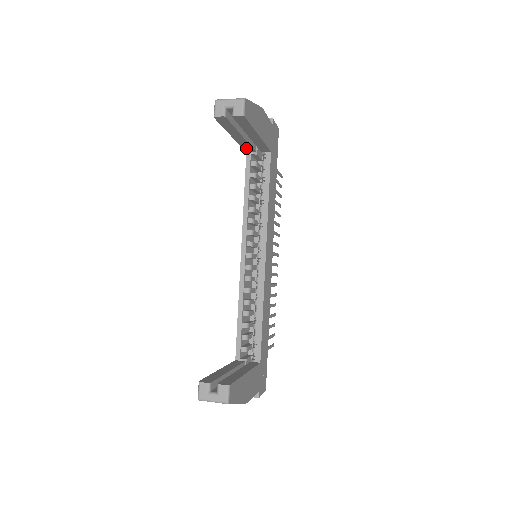
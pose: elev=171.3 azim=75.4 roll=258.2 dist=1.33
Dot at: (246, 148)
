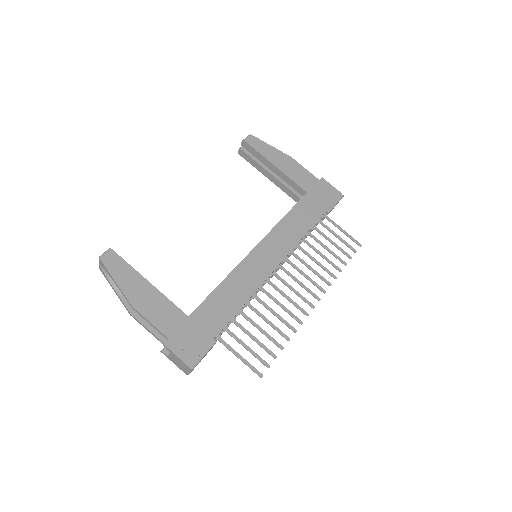
Dot at: (292, 196)
